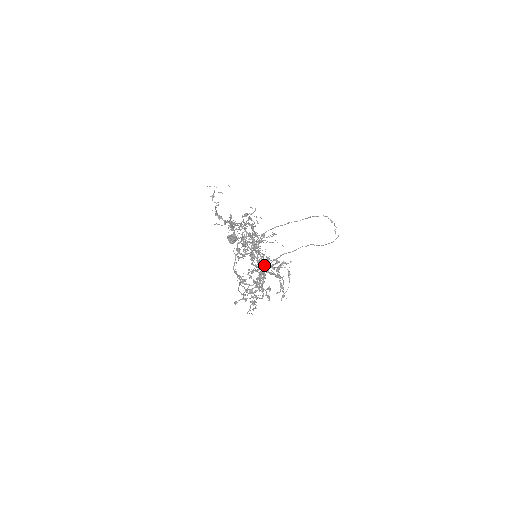
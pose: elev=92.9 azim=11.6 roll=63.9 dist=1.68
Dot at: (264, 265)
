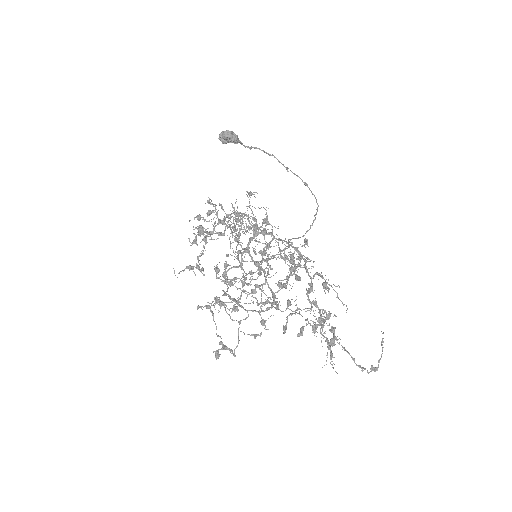
Dot at: occluded
